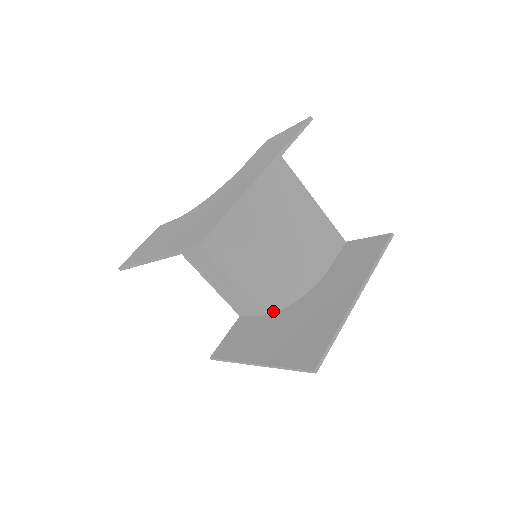
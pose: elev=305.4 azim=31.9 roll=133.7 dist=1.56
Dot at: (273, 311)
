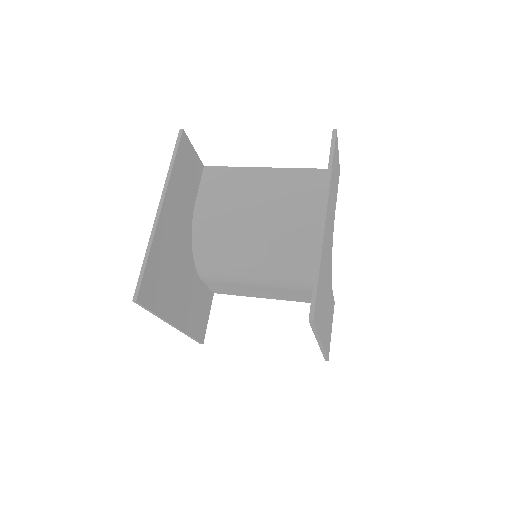
Dot at: occluded
